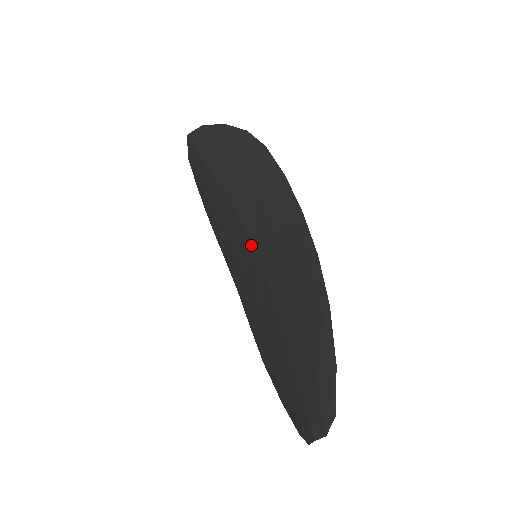
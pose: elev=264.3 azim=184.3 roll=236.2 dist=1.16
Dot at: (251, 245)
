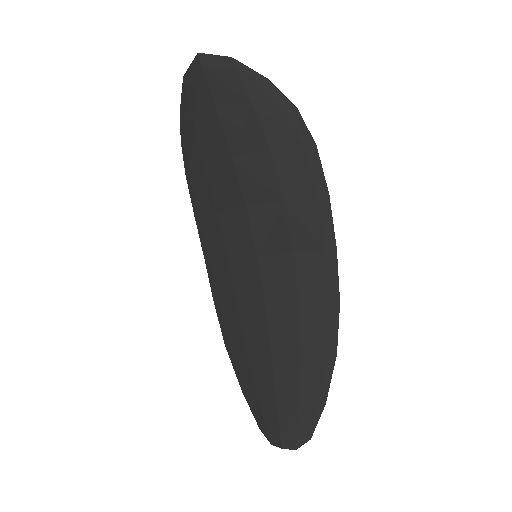
Dot at: (252, 240)
